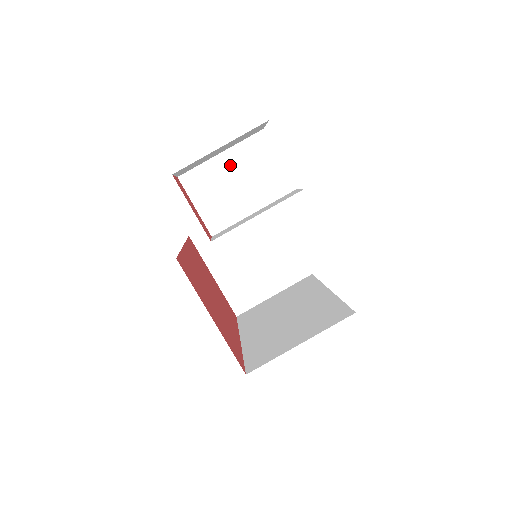
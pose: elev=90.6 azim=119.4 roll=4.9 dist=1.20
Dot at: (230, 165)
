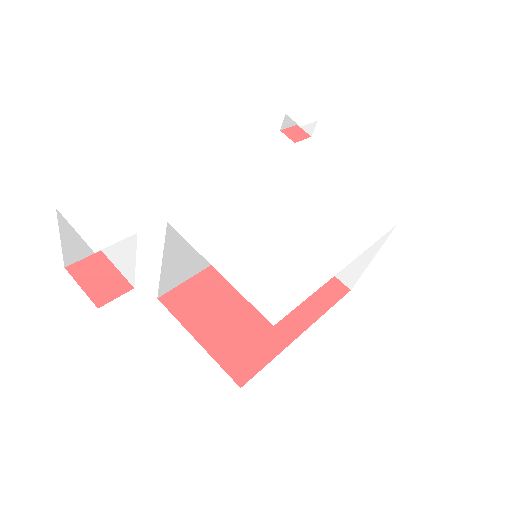
Dot at: occluded
